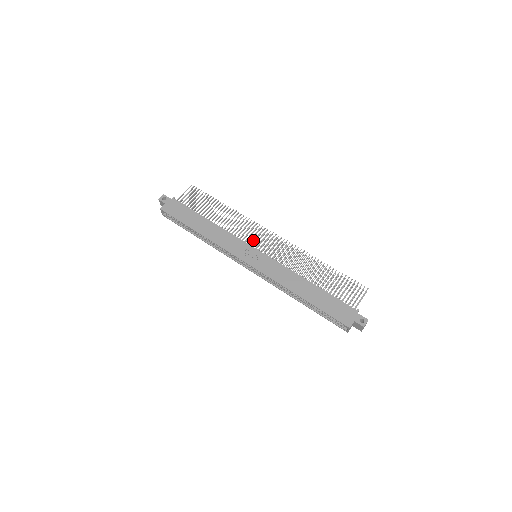
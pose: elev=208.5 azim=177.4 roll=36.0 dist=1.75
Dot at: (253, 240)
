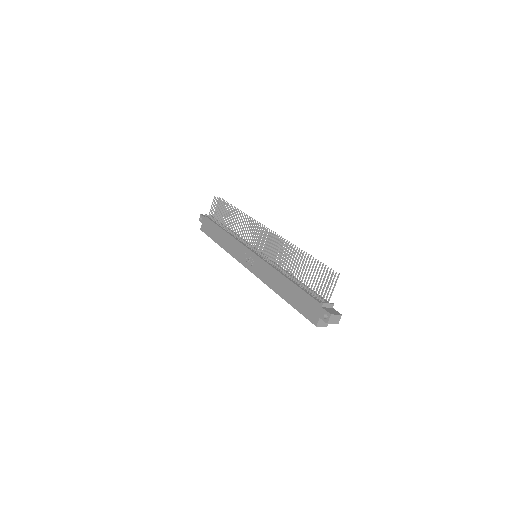
Dot at: occluded
